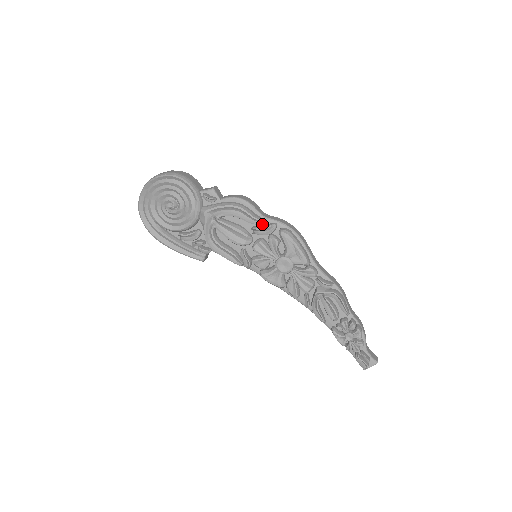
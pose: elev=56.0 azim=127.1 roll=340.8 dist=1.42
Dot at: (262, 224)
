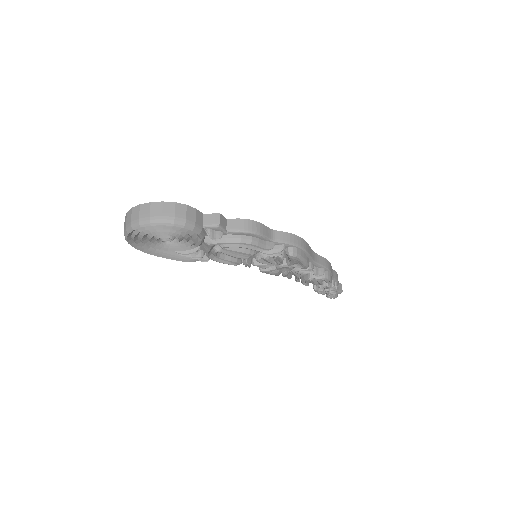
Dot at: (271, 249)
